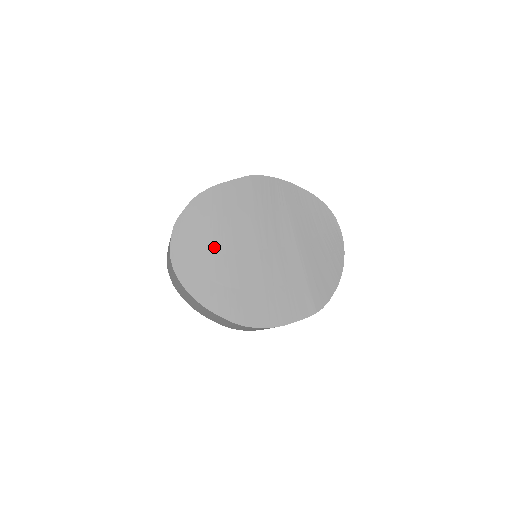
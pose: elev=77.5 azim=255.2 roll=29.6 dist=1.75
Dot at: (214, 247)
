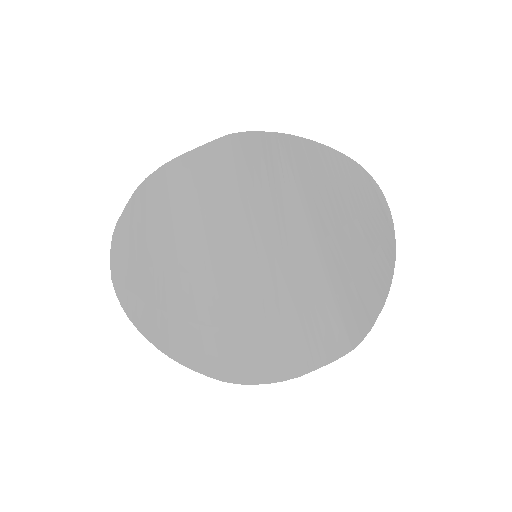
Dot at: (179, 264)
